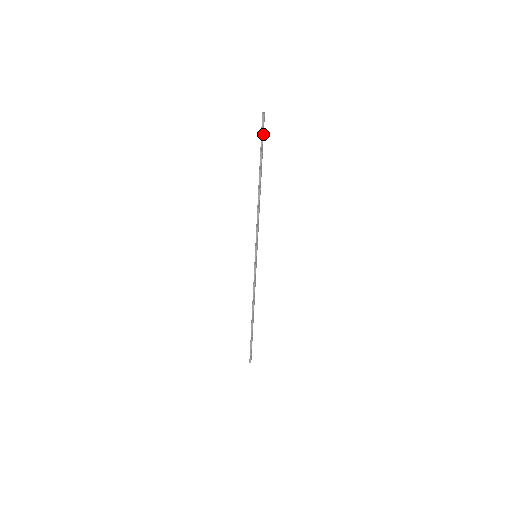
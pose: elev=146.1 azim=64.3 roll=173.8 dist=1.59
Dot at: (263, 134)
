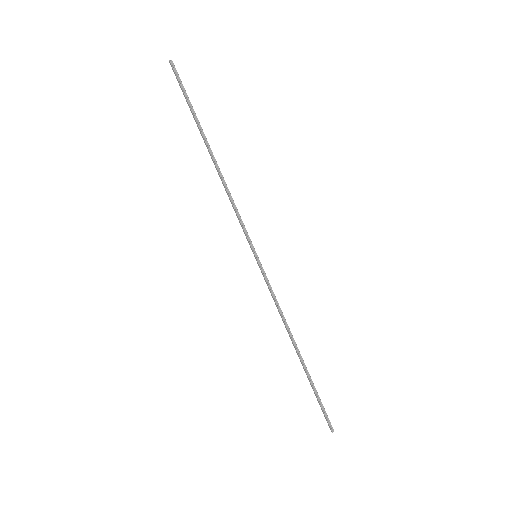
Dot at: (183, 88)
